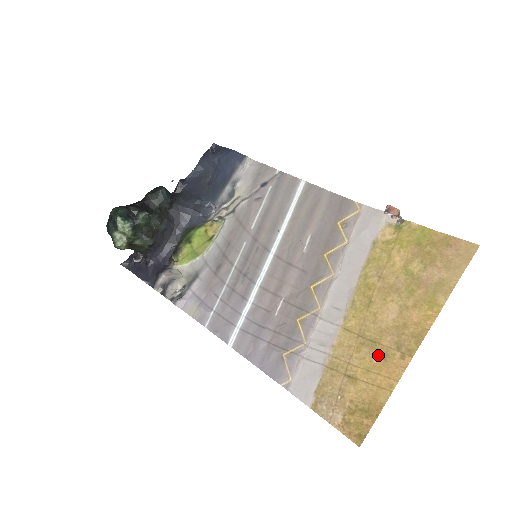
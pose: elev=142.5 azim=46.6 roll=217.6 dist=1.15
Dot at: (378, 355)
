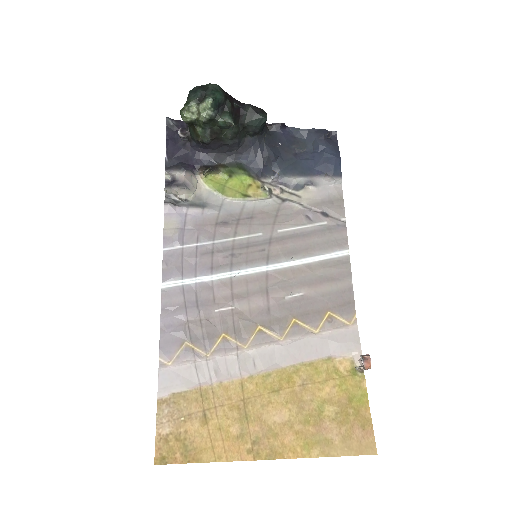
Dot at: (238, 429)
